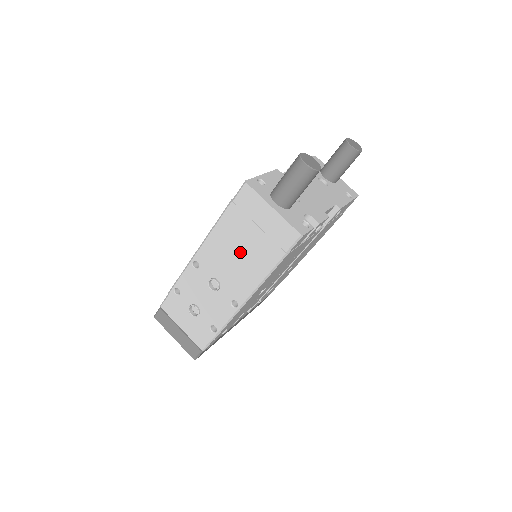
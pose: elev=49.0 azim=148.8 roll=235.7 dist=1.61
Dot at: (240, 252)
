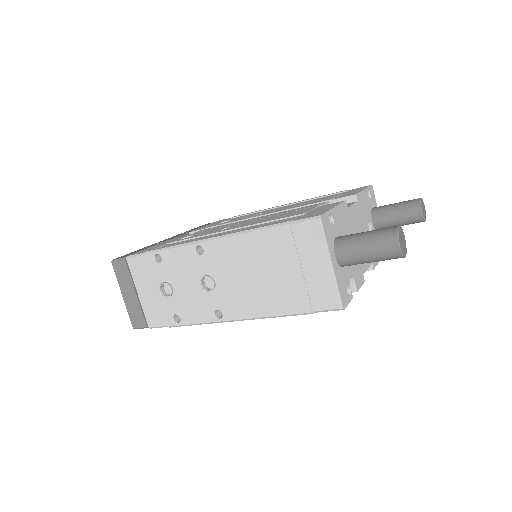
Dot at: (261, 276)
